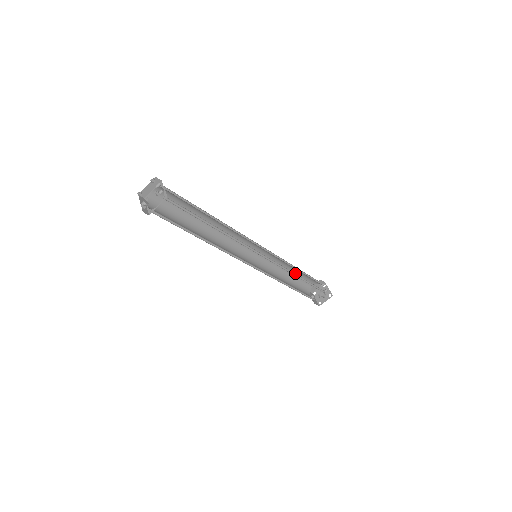
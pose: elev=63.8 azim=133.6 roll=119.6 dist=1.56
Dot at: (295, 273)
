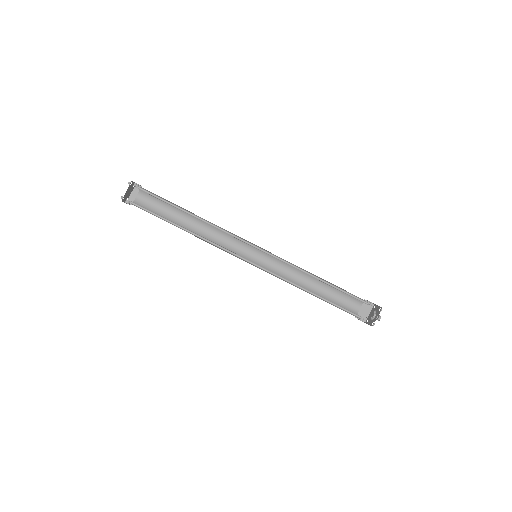
Dot at: (323, 289)
